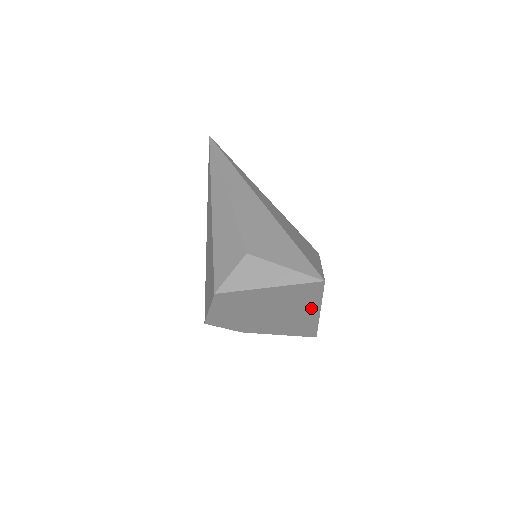
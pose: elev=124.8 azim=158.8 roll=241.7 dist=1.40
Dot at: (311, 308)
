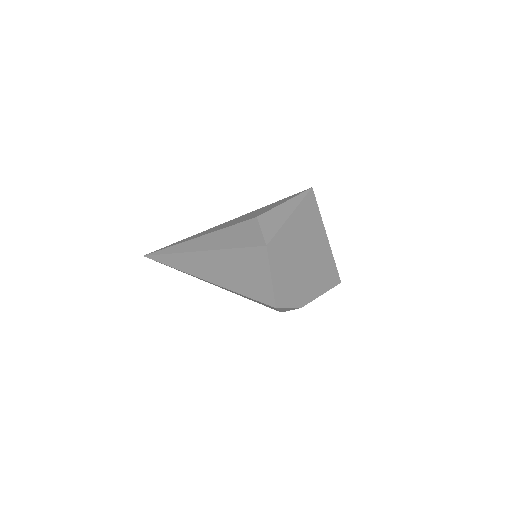
Dot at: (321, 233)
